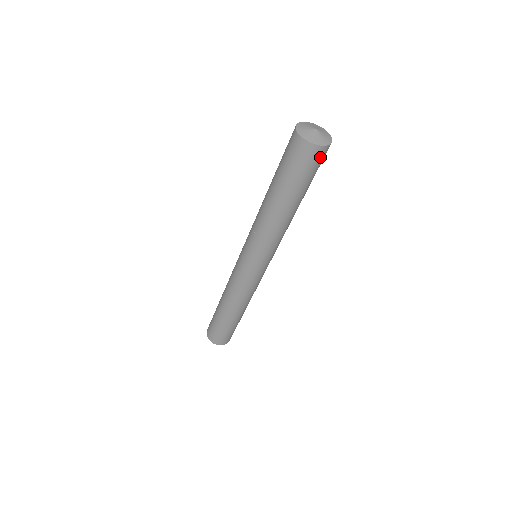
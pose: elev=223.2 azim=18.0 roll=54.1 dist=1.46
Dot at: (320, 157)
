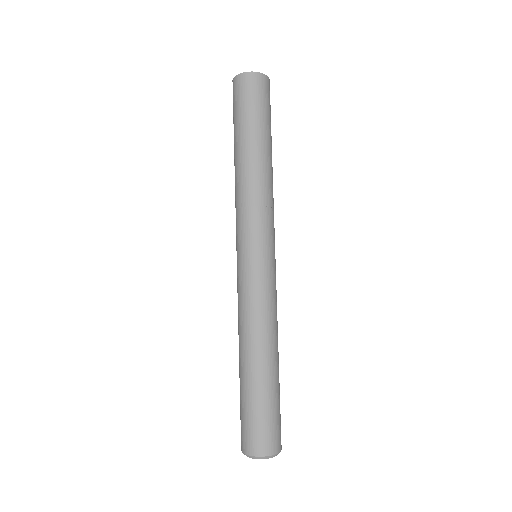
Dot at: (261, 86)
